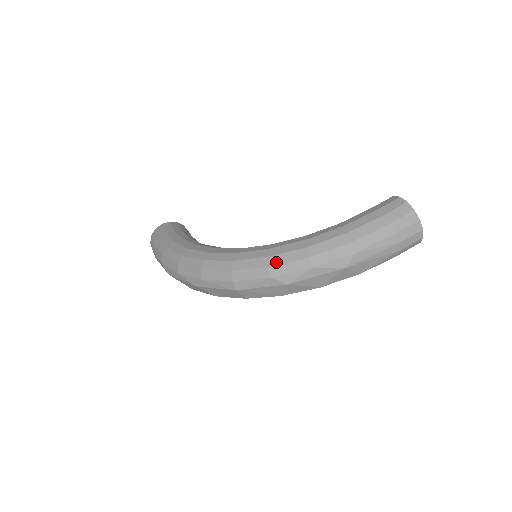
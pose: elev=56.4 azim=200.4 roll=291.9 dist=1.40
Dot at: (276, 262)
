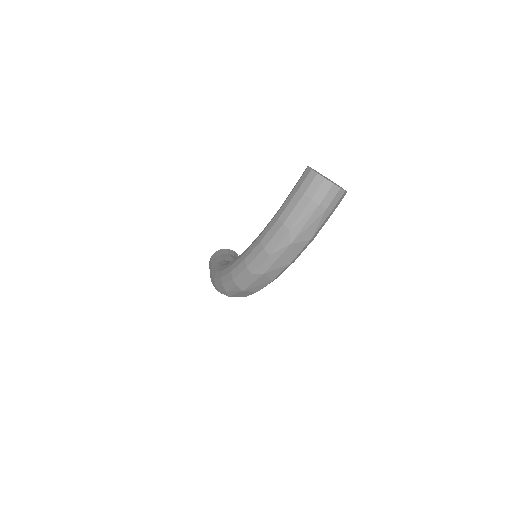
Dot at: (249, 262)
